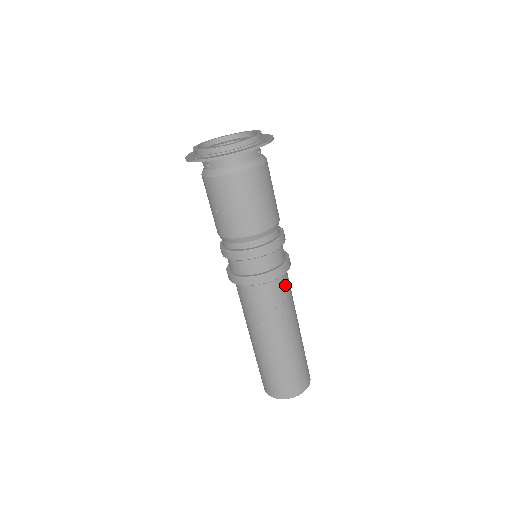
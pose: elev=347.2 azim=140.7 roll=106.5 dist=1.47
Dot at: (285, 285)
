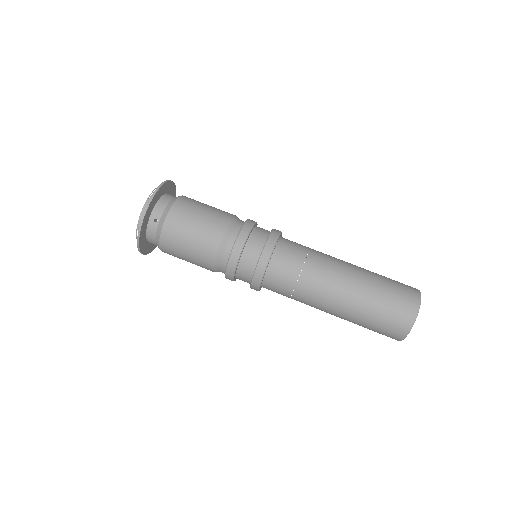
Dot at: (281, 276)
